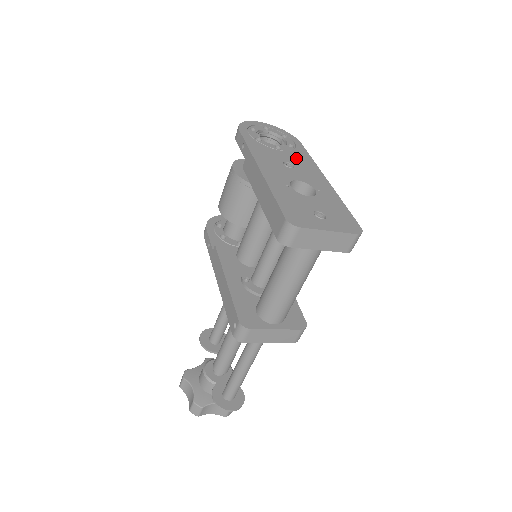
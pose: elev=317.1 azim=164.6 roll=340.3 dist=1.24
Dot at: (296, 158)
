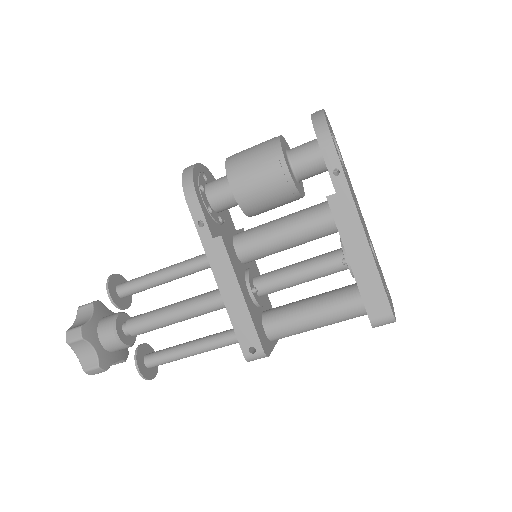
Dot at: (352, 188)
